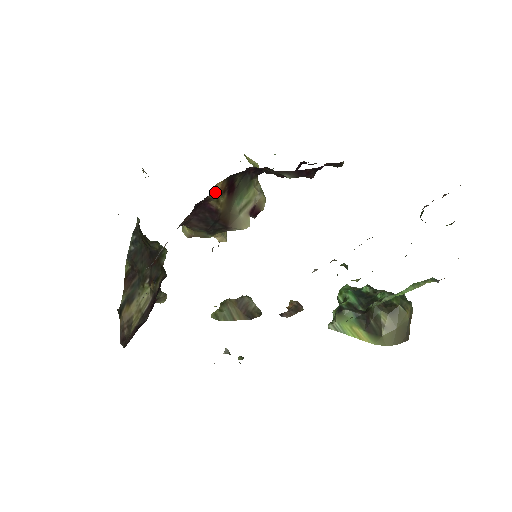
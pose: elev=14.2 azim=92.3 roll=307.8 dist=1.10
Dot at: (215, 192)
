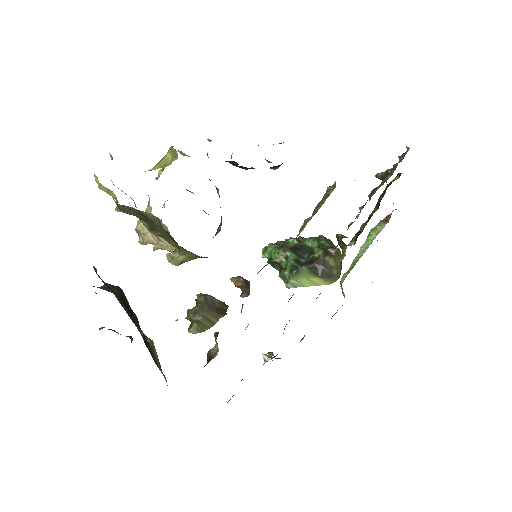
Dot at: occluded
